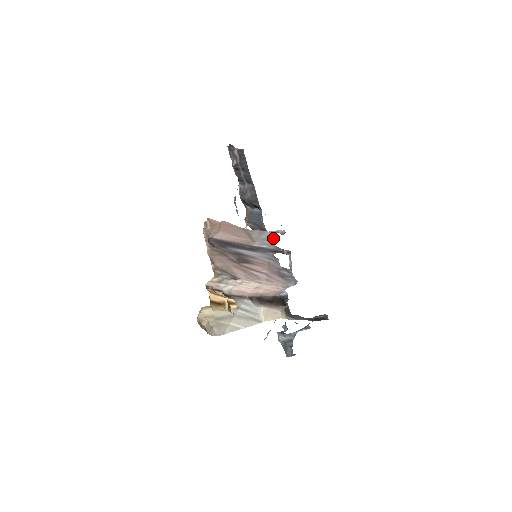
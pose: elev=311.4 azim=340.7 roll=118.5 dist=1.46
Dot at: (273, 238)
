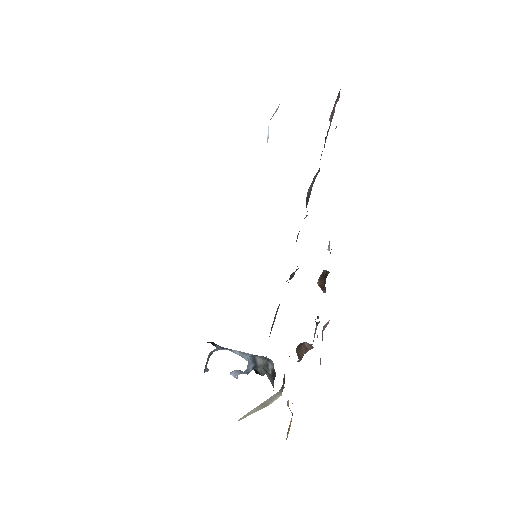
Dot at: occluded
